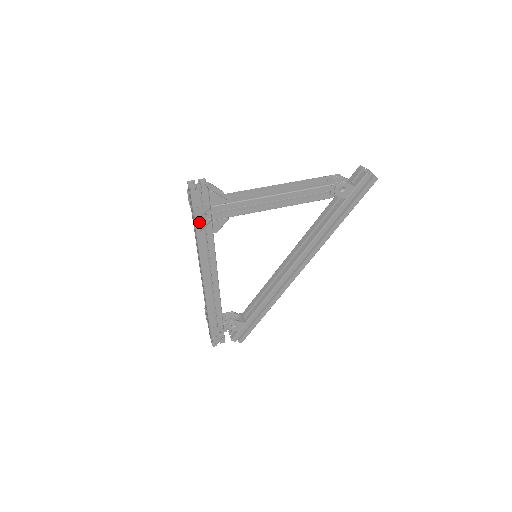
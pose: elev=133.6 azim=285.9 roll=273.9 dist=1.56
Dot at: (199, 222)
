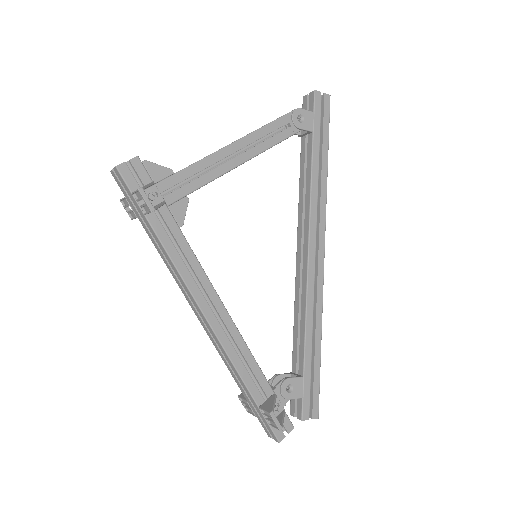
Dot at: occluded
